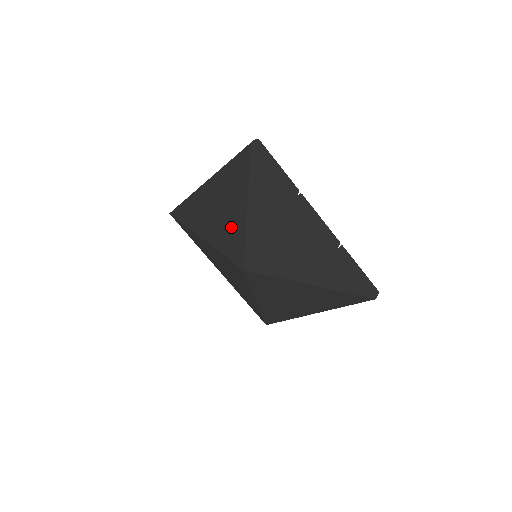
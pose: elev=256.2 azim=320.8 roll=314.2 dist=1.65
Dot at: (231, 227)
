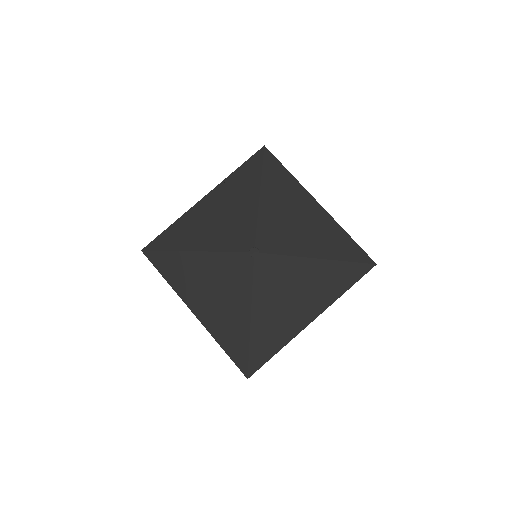
Dot at: (238, 218)
